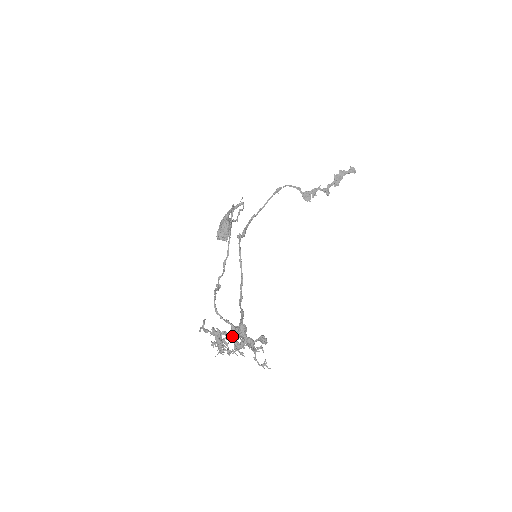
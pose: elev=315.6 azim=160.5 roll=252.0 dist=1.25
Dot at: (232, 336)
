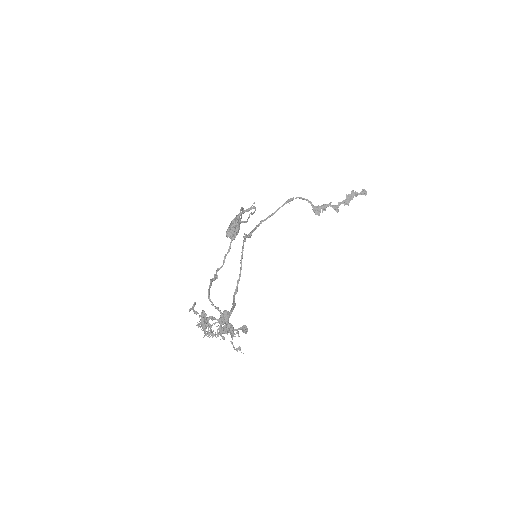
Dot at: (219, 322)
